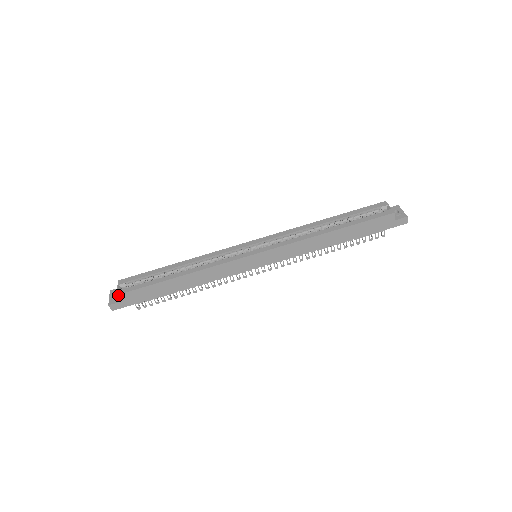
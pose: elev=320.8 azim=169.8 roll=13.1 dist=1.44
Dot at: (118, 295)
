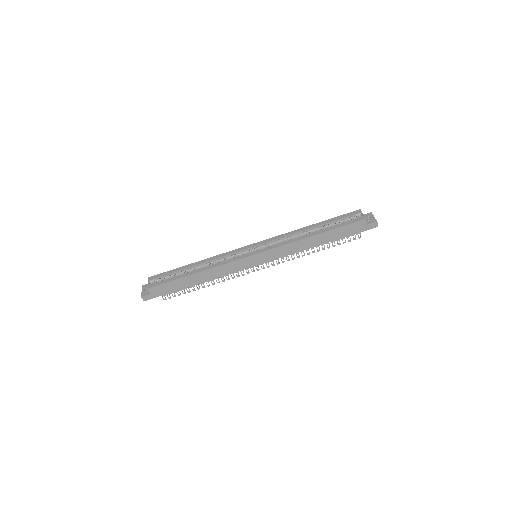
Dot at: (148, 289)
